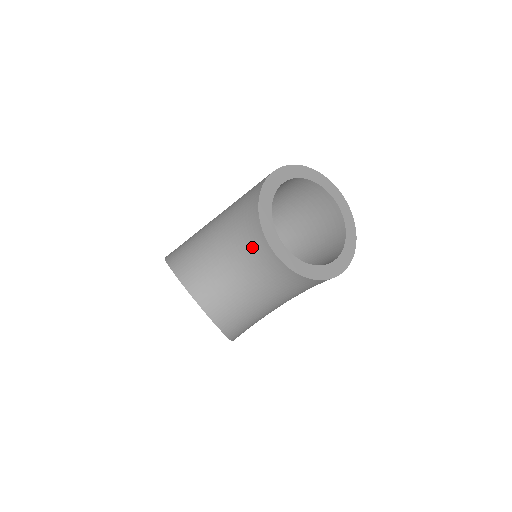
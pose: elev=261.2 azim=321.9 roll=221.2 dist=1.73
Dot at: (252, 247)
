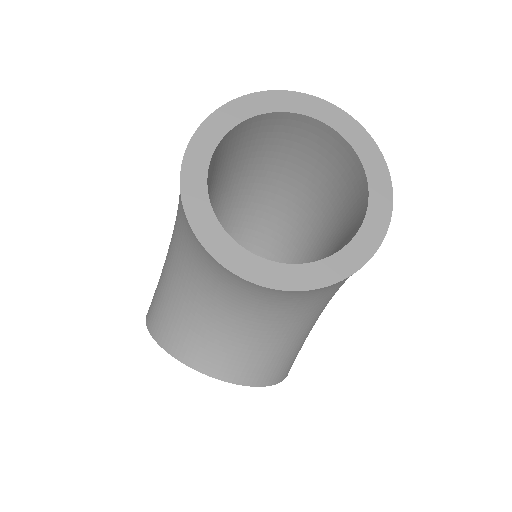
Dot at: (217, 278)
